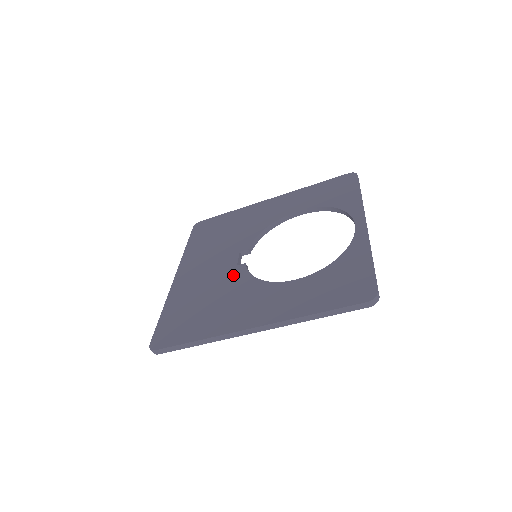
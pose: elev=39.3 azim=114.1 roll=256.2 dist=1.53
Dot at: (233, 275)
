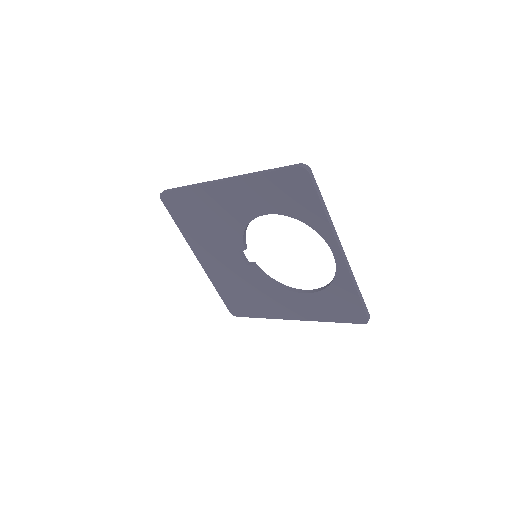
Dot at: (250, 275)
